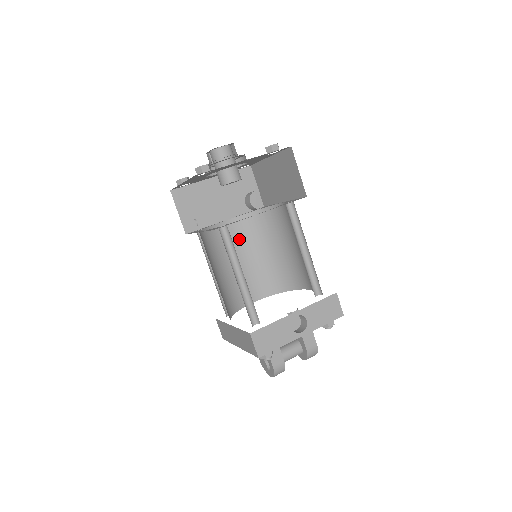
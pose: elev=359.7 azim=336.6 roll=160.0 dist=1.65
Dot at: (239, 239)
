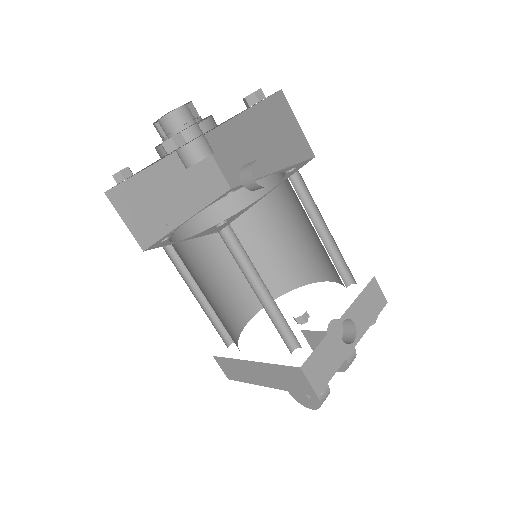
Dot at: (214, 239)
